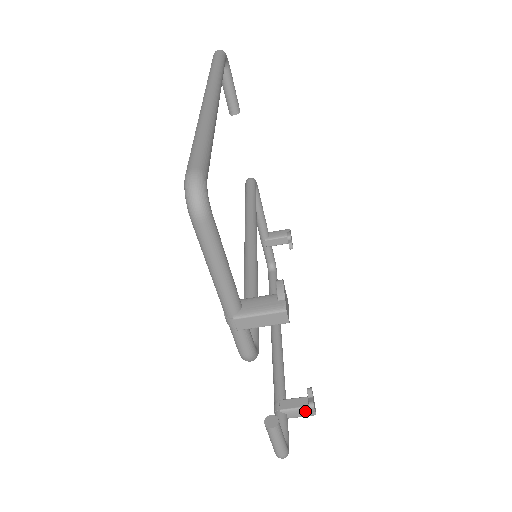
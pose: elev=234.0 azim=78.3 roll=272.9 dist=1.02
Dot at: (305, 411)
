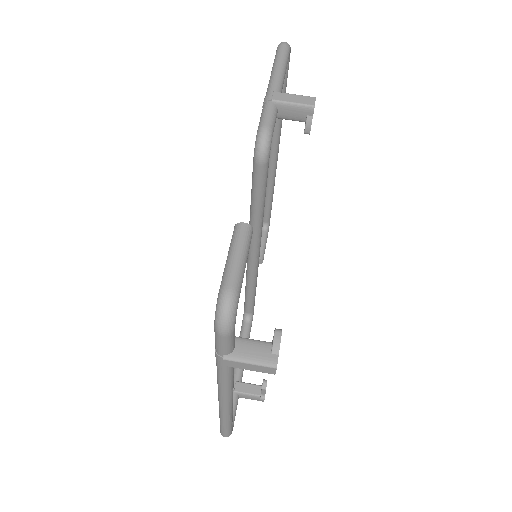
Dot at: (264, 347)
